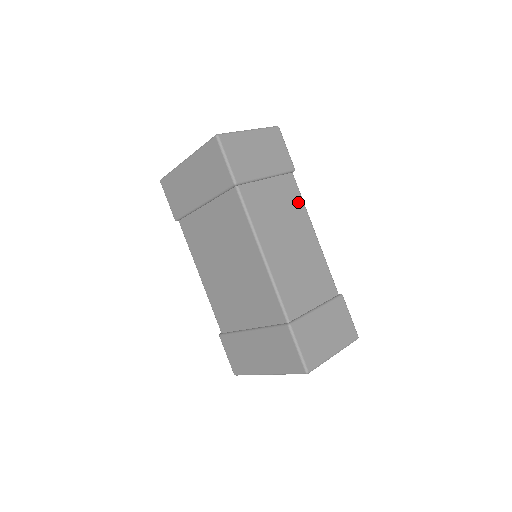
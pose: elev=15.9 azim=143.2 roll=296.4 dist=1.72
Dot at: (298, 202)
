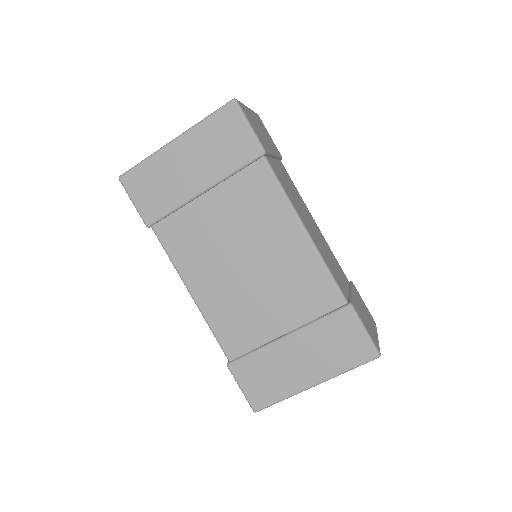
Dot at: (295, 188)
